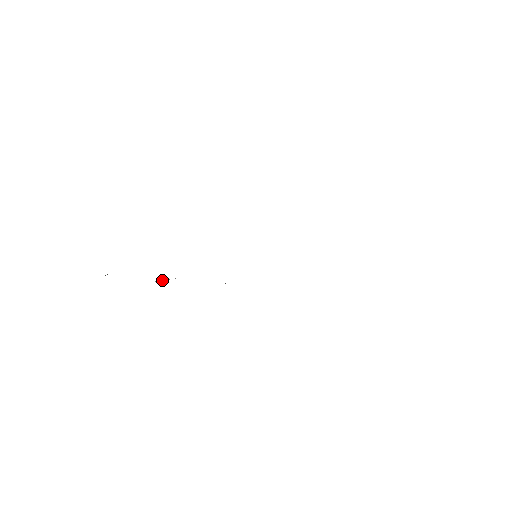
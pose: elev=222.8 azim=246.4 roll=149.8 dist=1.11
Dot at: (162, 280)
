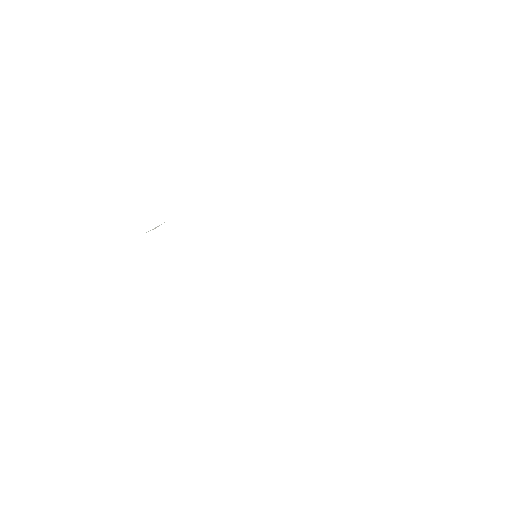
Dot at: occluded
